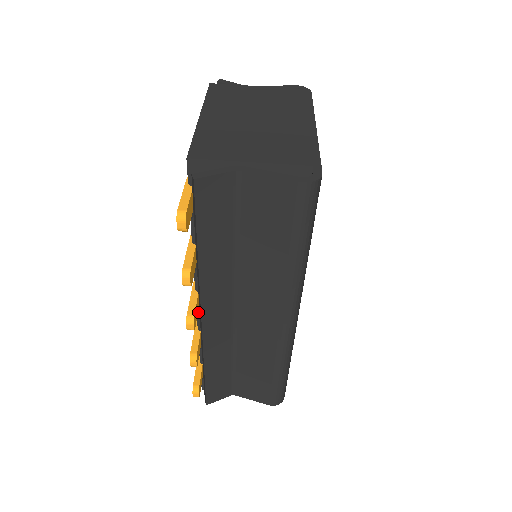
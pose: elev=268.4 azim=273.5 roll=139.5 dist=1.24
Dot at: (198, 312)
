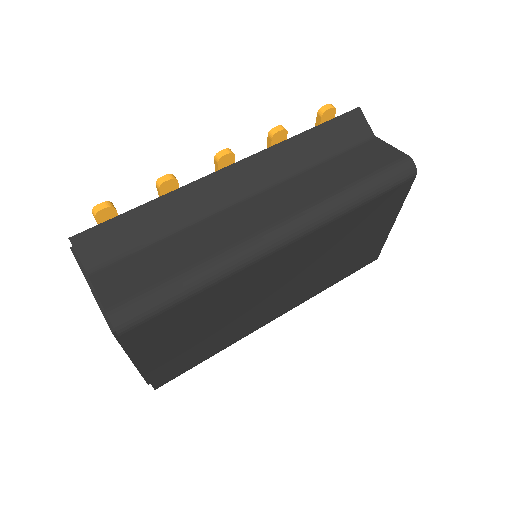
Dot at: occluded
